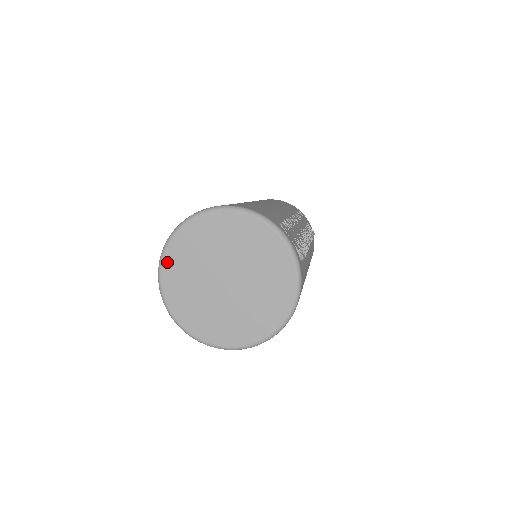
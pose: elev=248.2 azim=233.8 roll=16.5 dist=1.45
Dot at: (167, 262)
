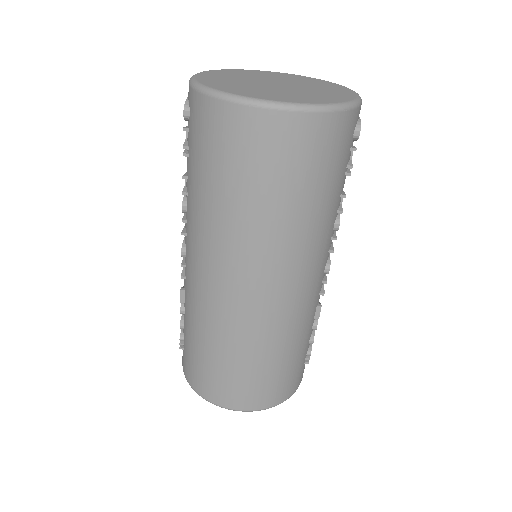
Dot at: (234, 70)
